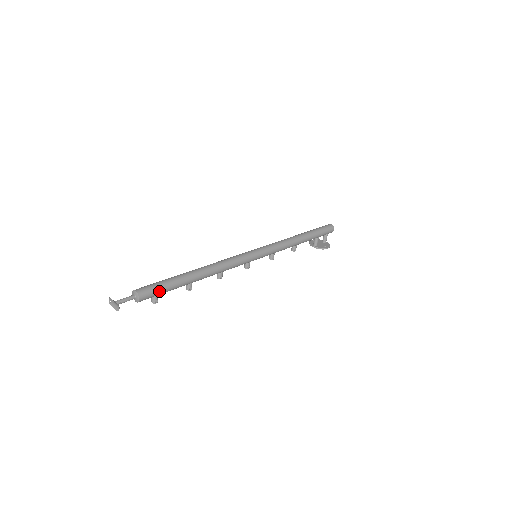
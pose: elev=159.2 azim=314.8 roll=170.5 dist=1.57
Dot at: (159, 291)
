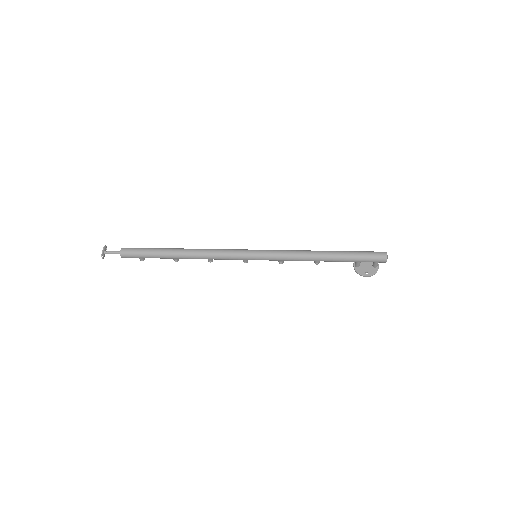
Dot at: (139, 257)
